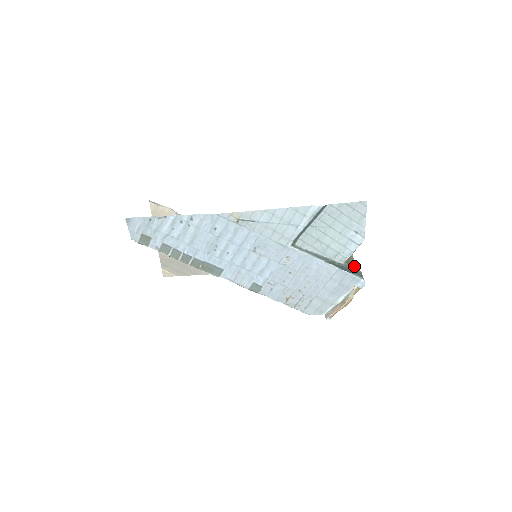
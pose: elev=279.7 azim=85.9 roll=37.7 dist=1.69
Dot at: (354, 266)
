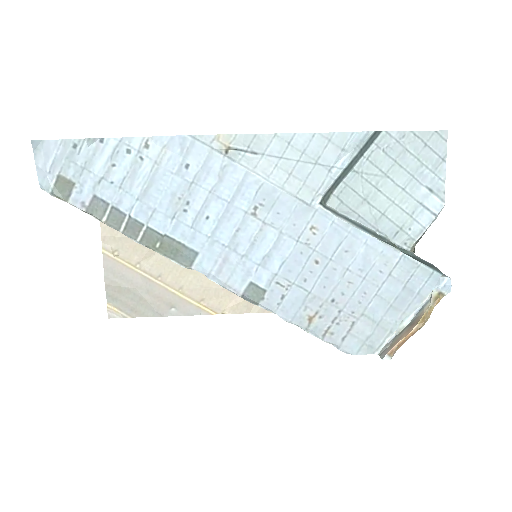
Dot at: occluded
